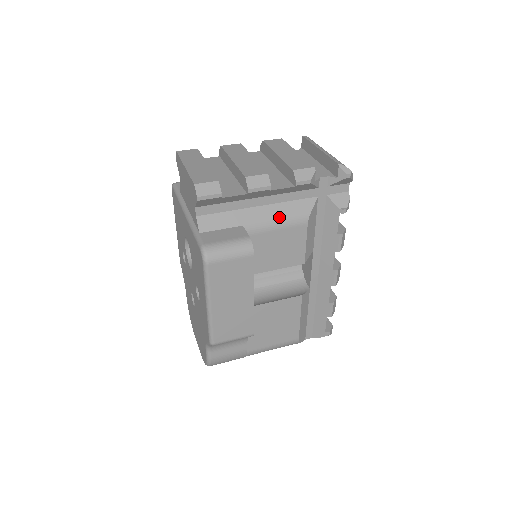
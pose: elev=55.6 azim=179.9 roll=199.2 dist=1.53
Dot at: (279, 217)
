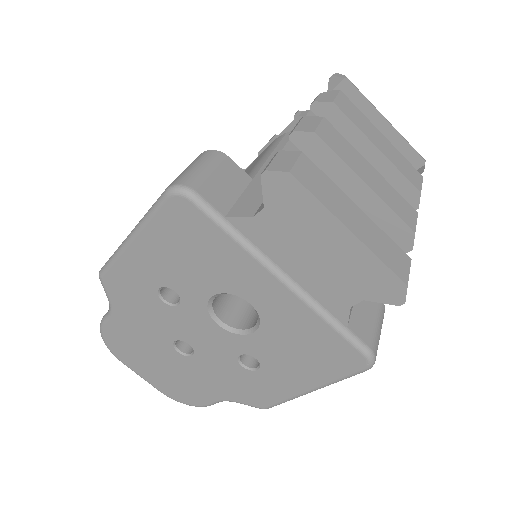
Dot at: occluded
